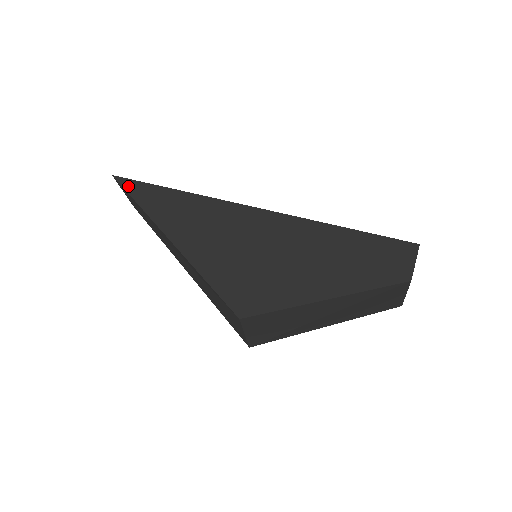
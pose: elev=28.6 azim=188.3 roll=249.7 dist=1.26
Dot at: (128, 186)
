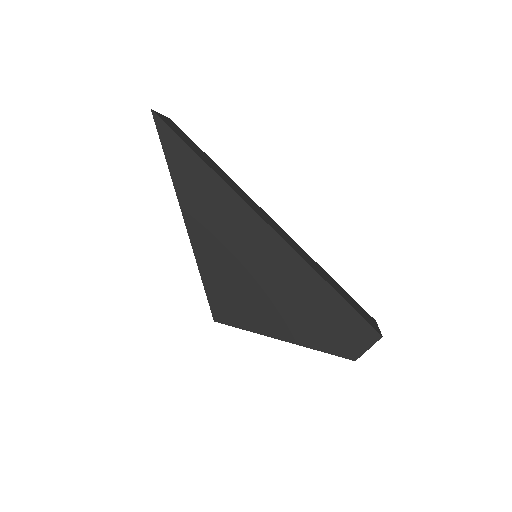
Dot at: (163, 133)
